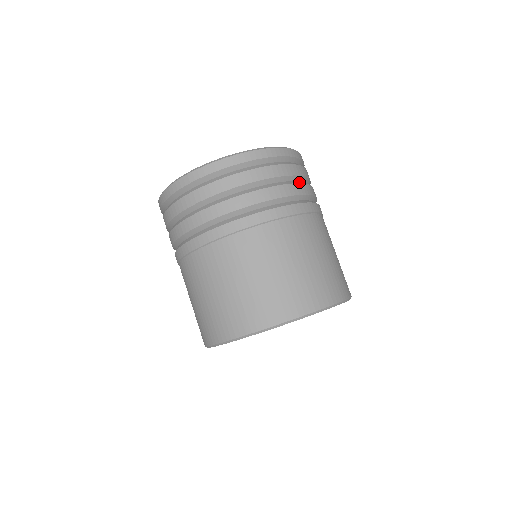
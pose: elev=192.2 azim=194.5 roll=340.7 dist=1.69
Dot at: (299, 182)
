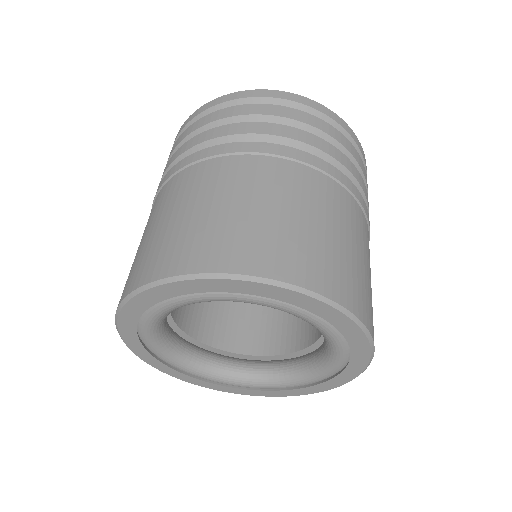
Dot at: (279, 124)
